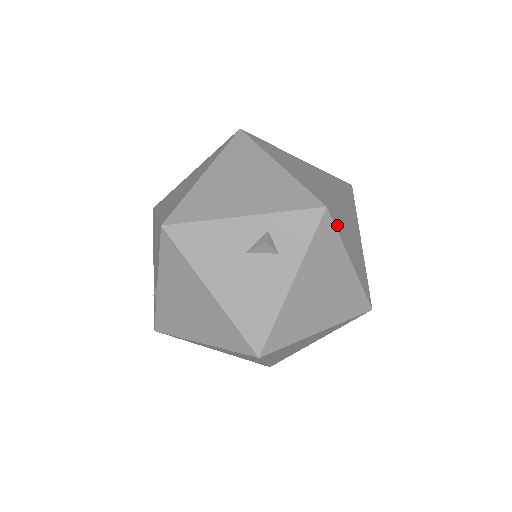
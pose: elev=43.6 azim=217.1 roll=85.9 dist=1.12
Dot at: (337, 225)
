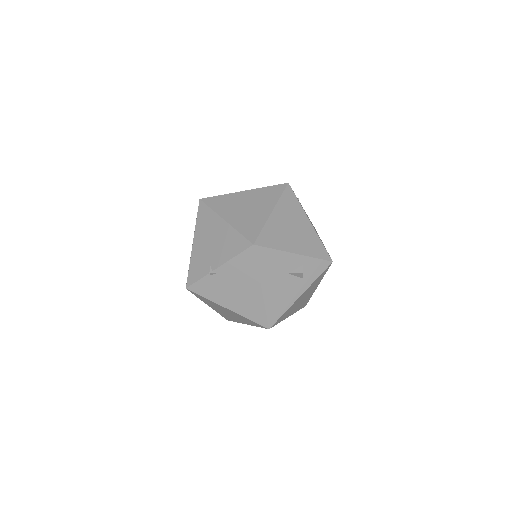
Dot at: occluded
